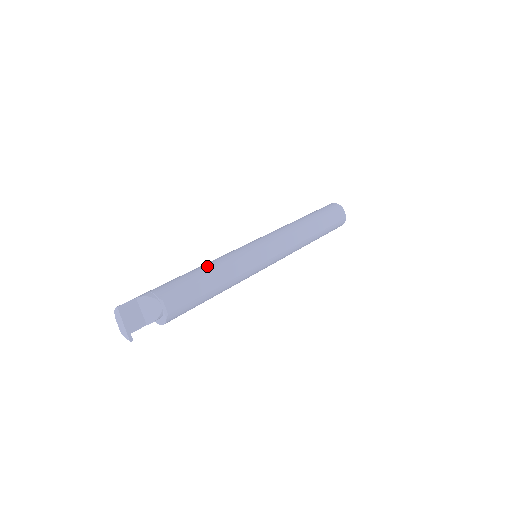
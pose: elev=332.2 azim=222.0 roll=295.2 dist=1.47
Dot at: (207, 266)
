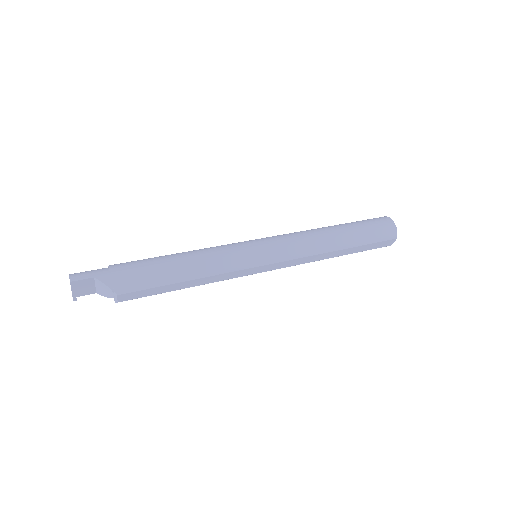
Dot at: (188, 267)
